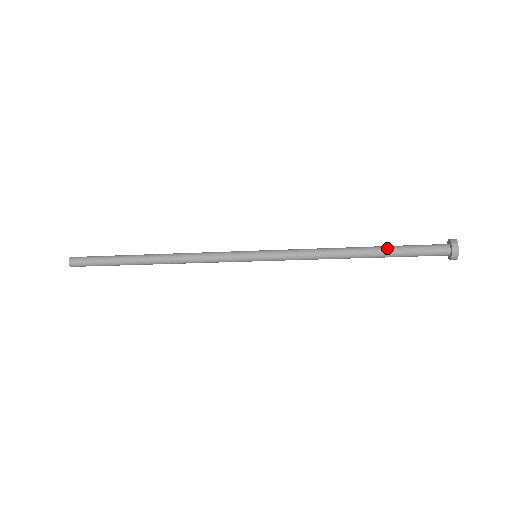
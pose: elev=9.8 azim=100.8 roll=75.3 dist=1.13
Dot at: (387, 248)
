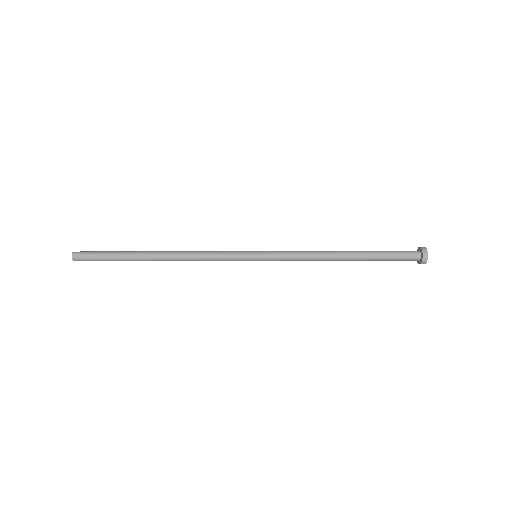
Dot at: (370, 256)
